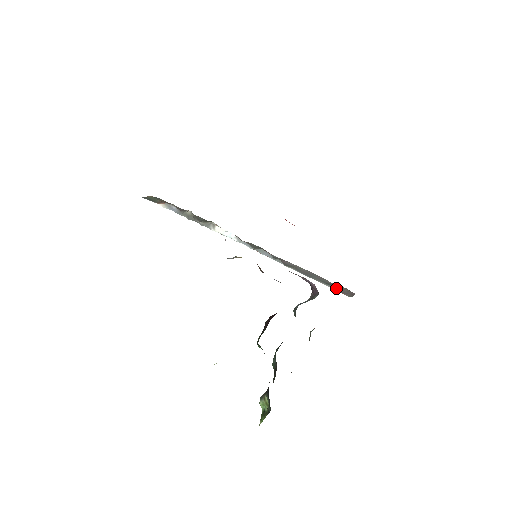
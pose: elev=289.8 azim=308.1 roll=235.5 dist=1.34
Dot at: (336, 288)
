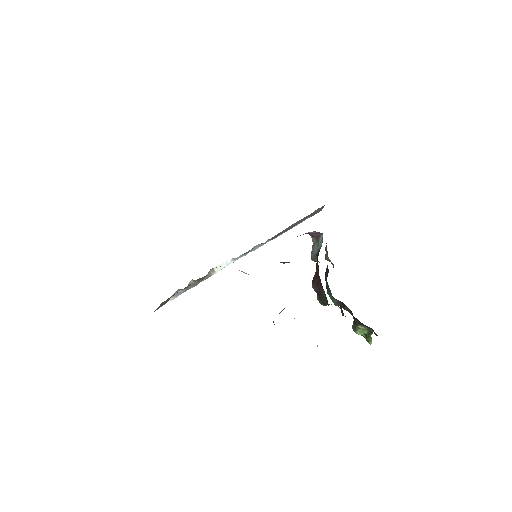
Dot at: (311, 215)
